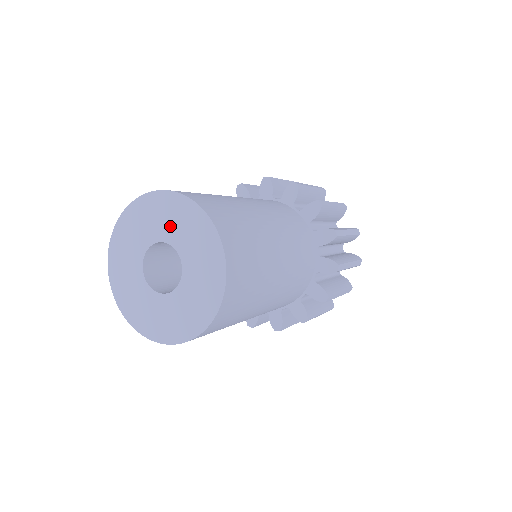
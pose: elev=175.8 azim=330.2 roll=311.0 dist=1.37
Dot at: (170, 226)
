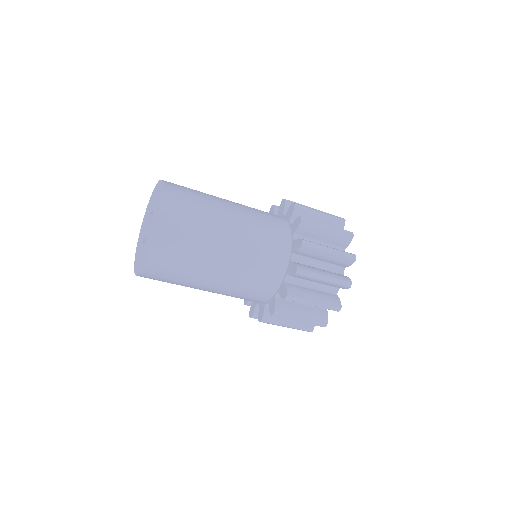
Dot at: (154, 201)
